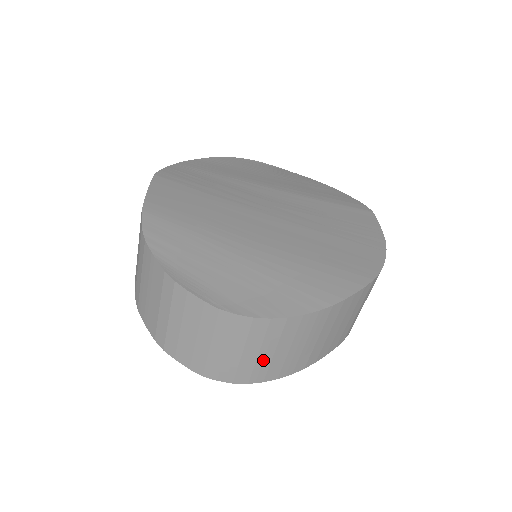
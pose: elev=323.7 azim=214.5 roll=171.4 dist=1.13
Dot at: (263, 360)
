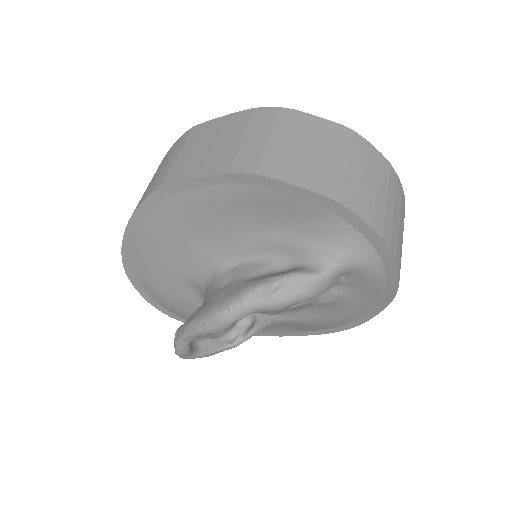
Dot at: (401, 245)
